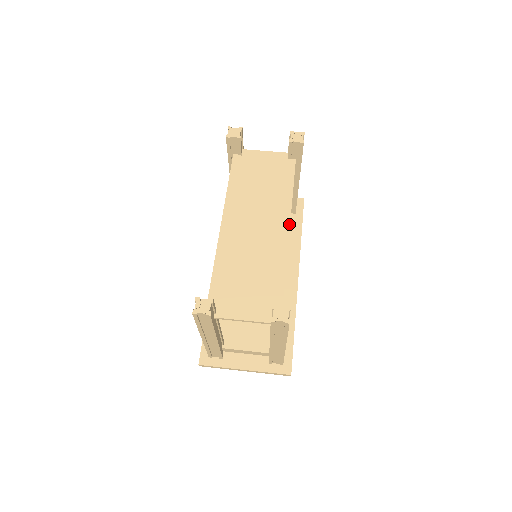
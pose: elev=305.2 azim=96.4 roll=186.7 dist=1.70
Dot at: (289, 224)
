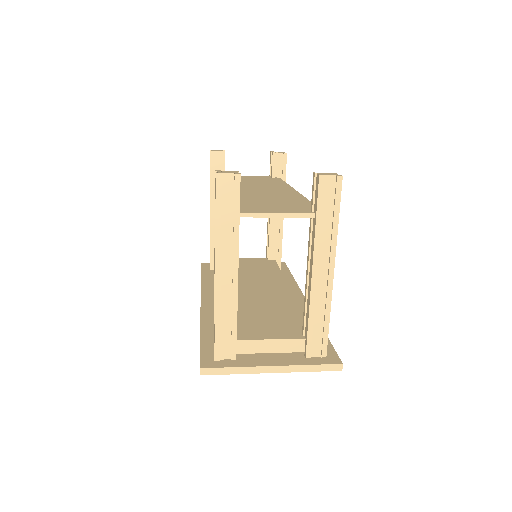
Dot at: (294, 189)
